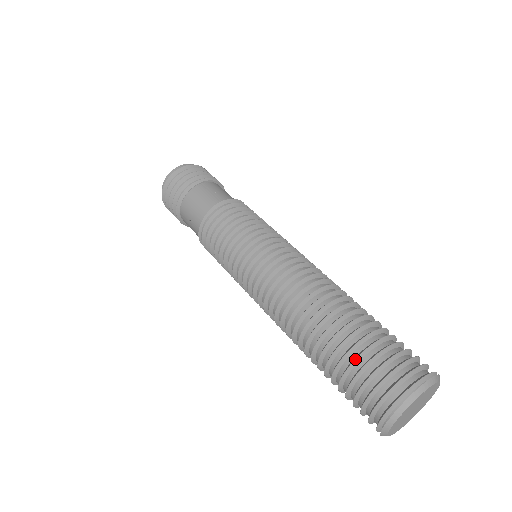
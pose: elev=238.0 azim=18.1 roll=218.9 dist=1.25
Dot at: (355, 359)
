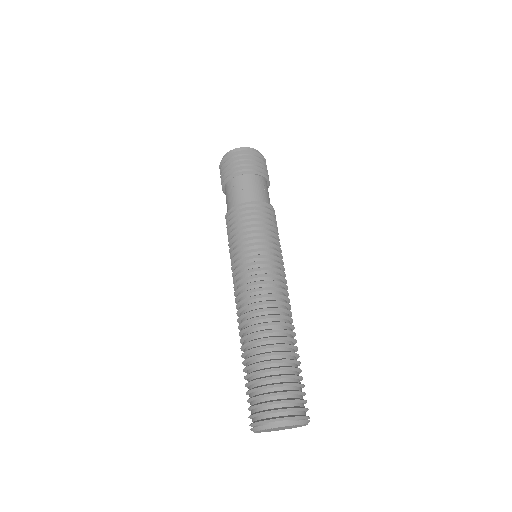
Dot at: (278, 376)
